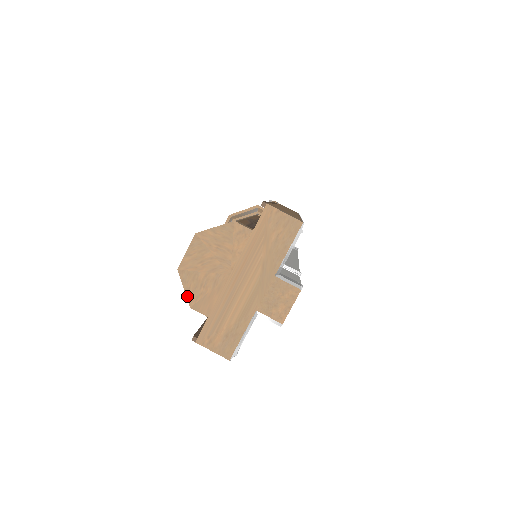
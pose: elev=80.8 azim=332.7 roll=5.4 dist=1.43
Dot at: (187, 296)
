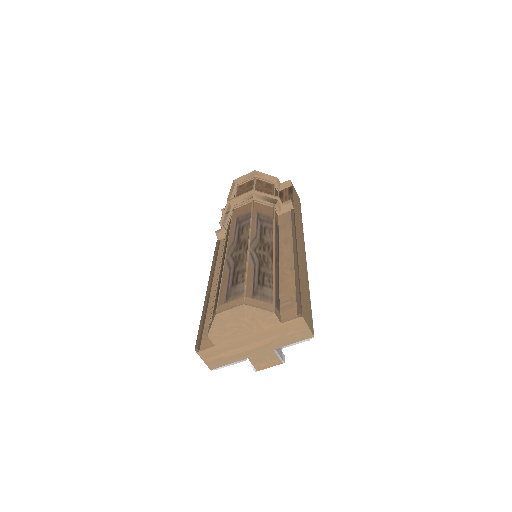
Dot at: (210, 330)
